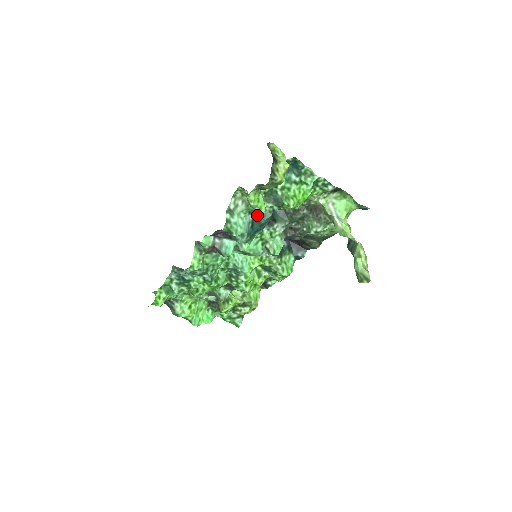
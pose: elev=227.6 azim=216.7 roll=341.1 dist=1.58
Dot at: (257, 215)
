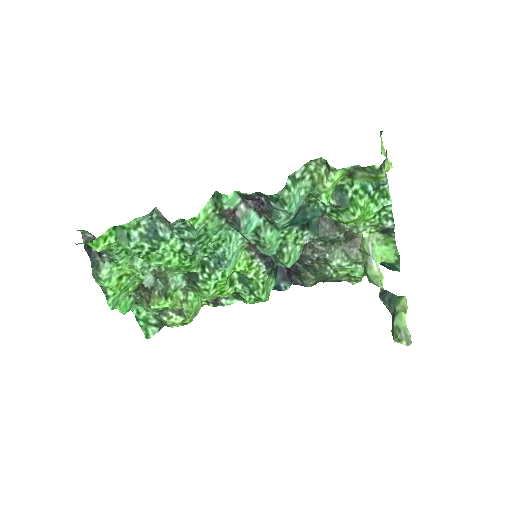
Dot at: (308, 205)
